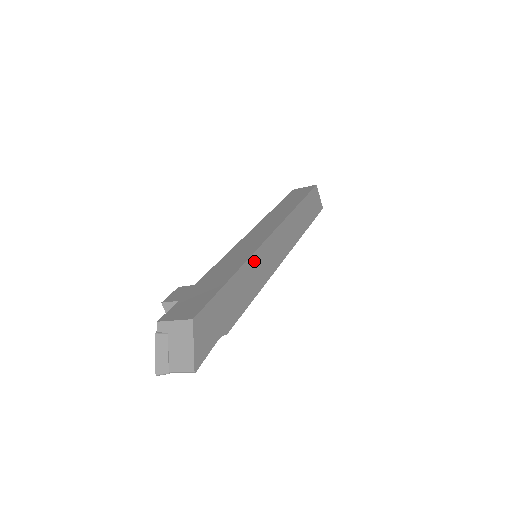
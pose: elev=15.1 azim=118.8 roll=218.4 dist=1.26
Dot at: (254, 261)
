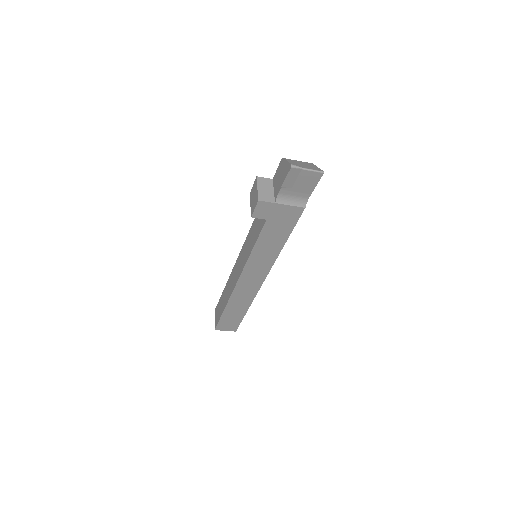
Dot at: occluded
